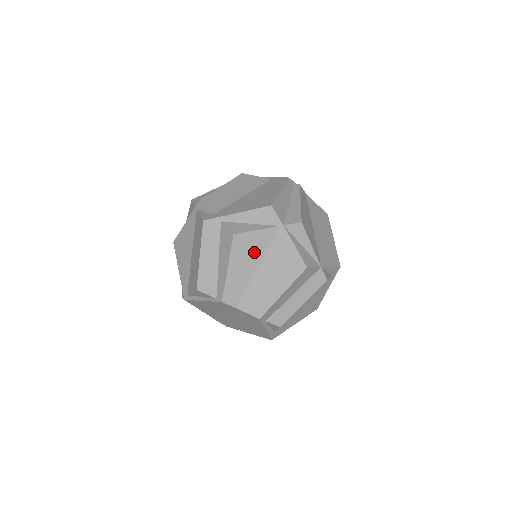
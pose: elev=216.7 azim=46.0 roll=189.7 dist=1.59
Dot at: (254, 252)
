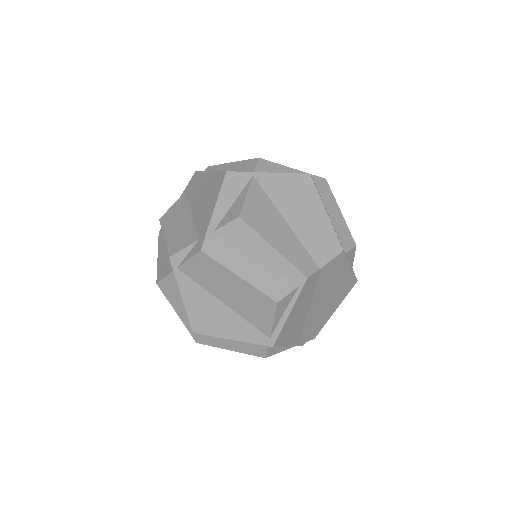
Dot at: (268, 213)
